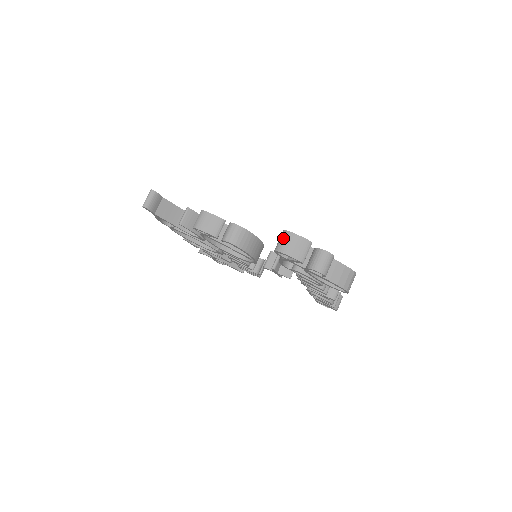
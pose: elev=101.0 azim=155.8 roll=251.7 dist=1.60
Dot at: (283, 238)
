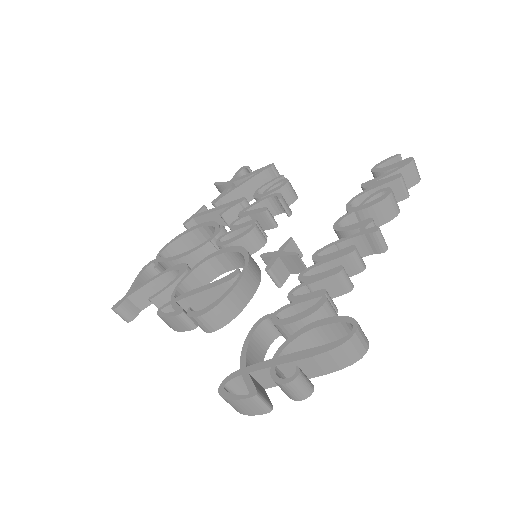
Dot at: occluded
